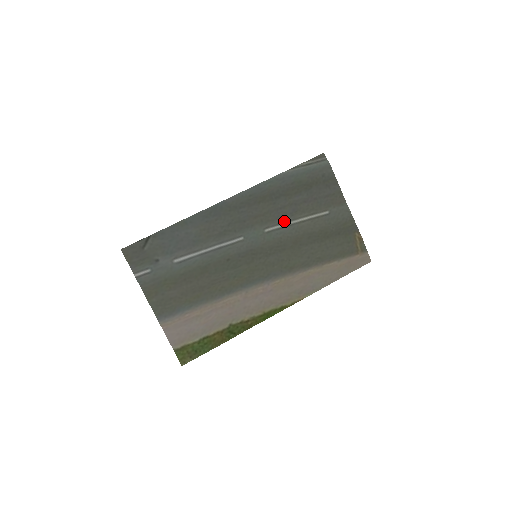
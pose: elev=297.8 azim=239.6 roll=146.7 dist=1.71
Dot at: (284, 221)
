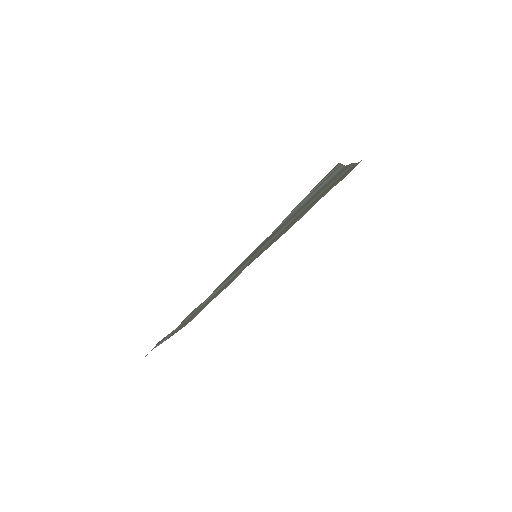
Dot at: (283, 227)
